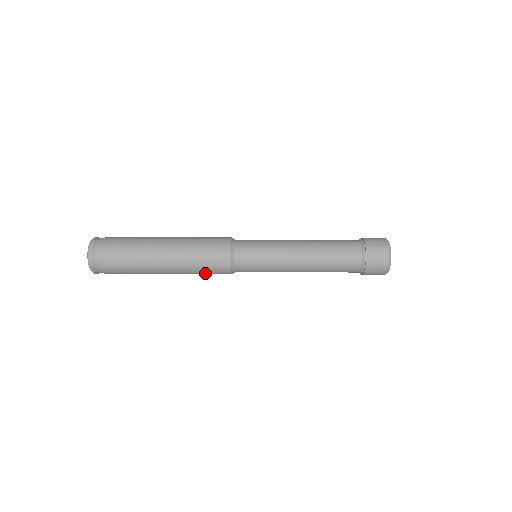
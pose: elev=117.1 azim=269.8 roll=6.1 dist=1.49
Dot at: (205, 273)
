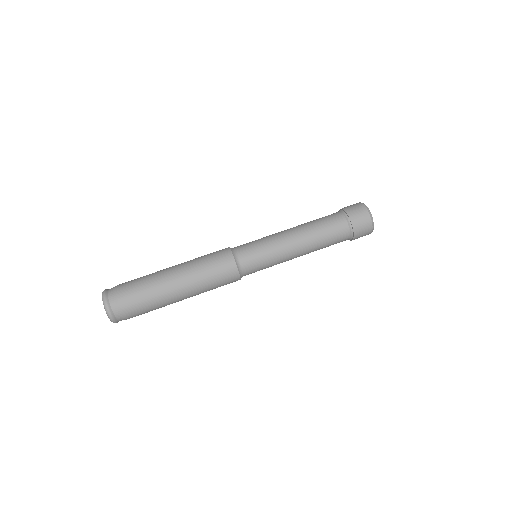
Dot at: (215, 280)
